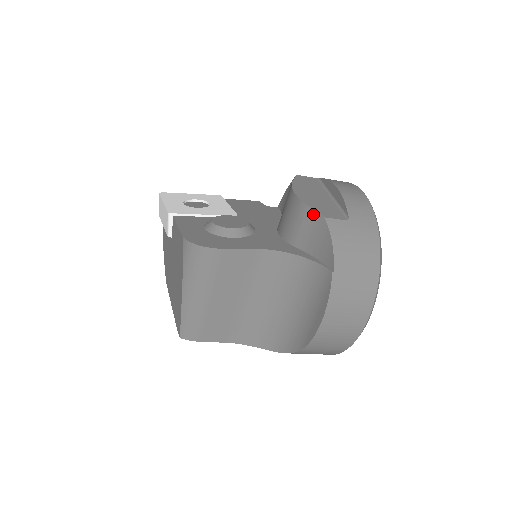
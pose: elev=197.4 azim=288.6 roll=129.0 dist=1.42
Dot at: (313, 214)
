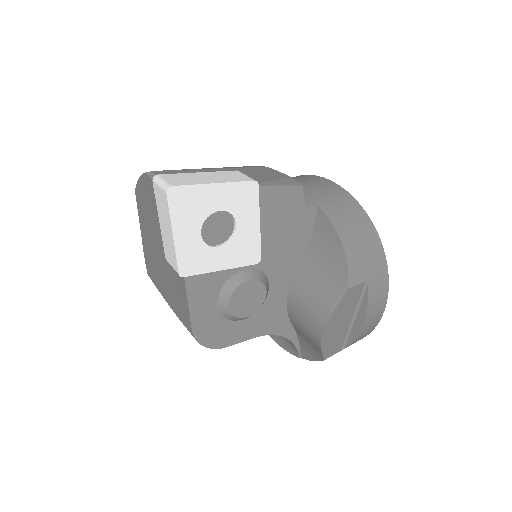
Dot at: (320, 352)
